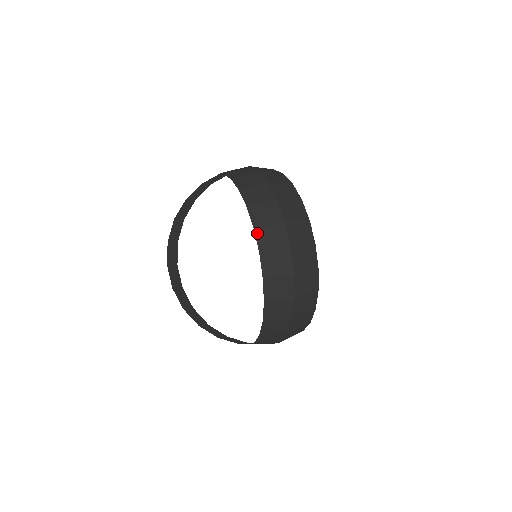
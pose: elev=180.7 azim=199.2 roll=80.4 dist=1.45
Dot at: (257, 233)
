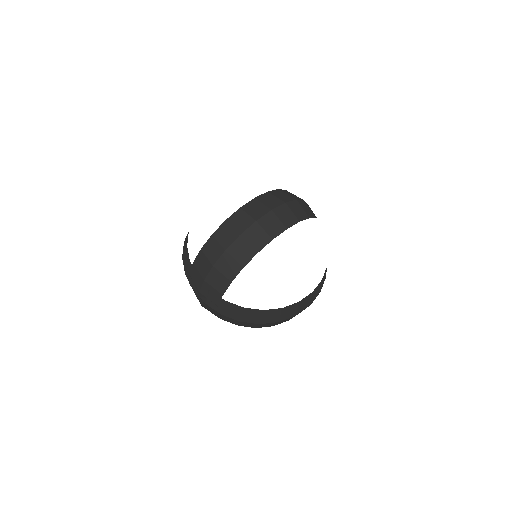
Dot at: (266, 193)
